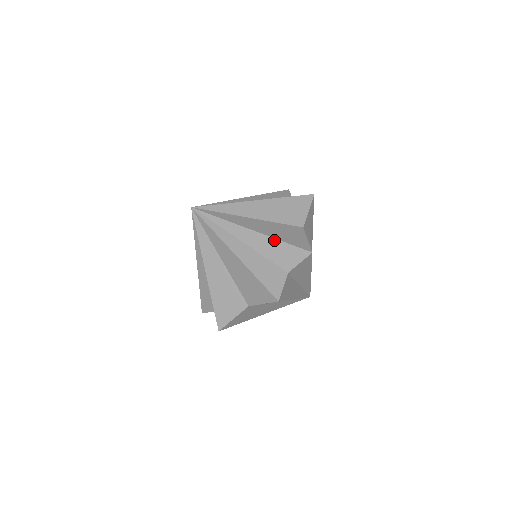
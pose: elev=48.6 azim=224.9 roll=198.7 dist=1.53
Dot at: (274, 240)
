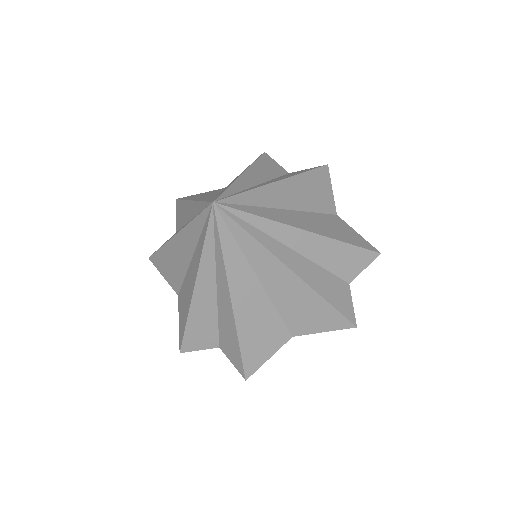
Dot at: (236, 334)
